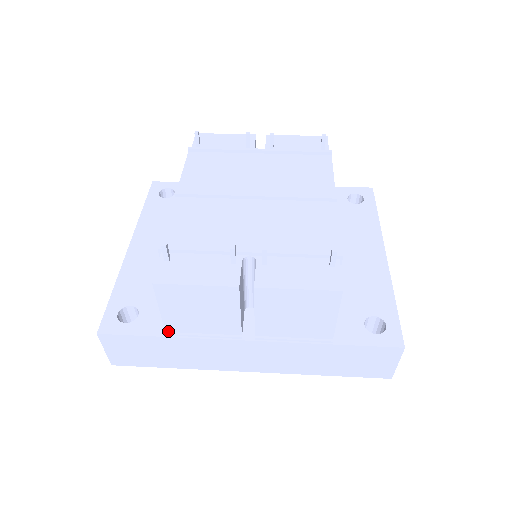
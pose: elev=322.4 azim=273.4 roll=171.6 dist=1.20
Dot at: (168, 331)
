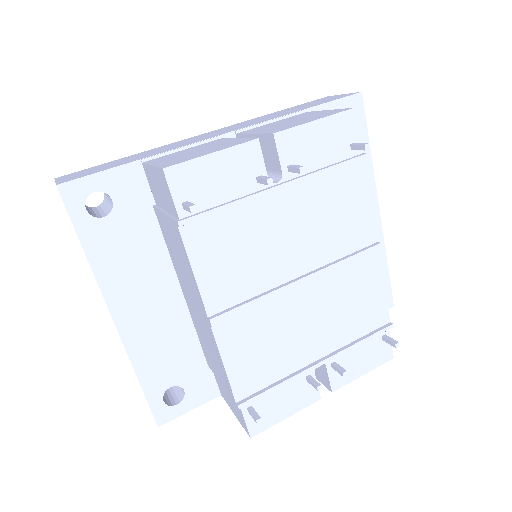
Dot at: occluded
